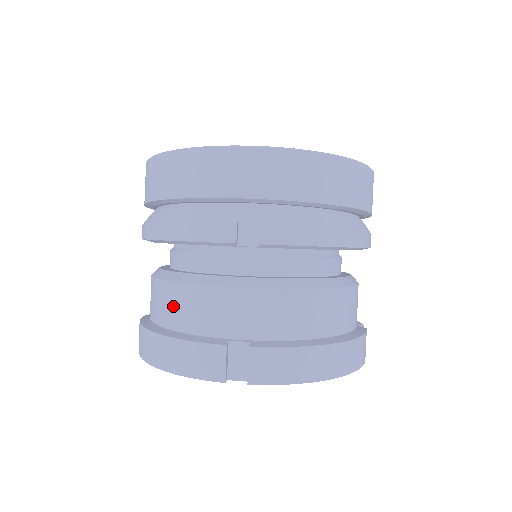
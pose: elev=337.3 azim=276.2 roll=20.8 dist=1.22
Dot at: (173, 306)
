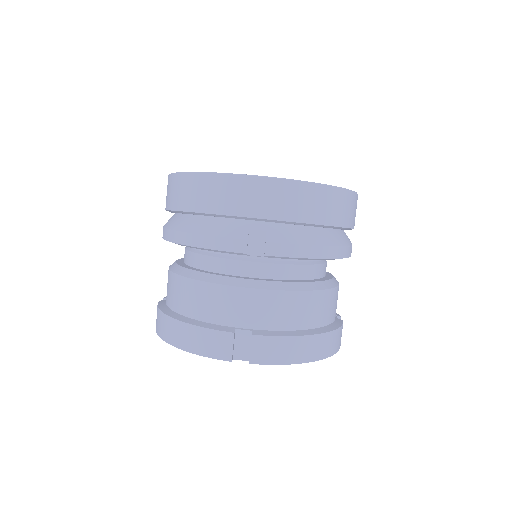
Dot at: (190, 298)
